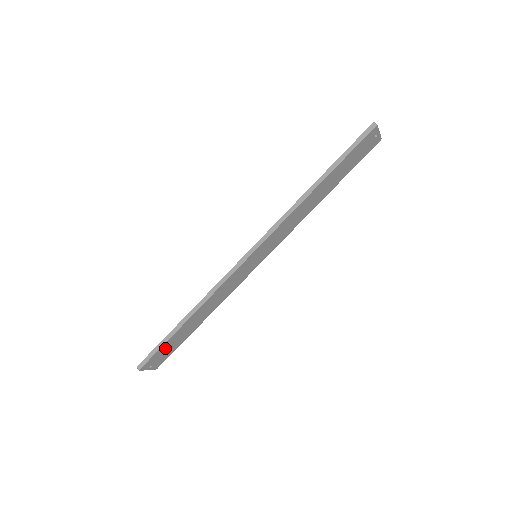
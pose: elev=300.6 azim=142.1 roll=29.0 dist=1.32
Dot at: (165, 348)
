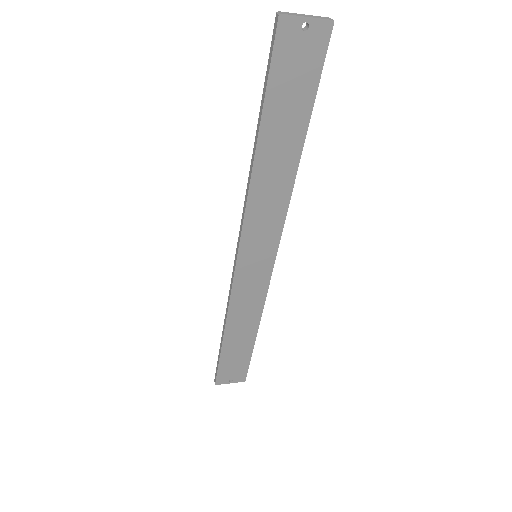
Dot at: (228, 363)
